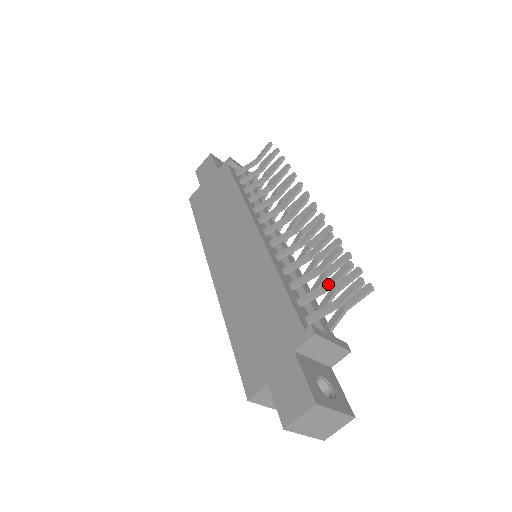
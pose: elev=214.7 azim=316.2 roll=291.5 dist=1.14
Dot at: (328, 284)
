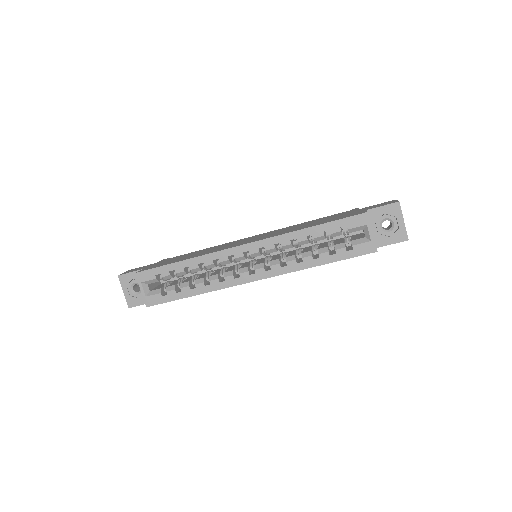
Dot at: occluded
